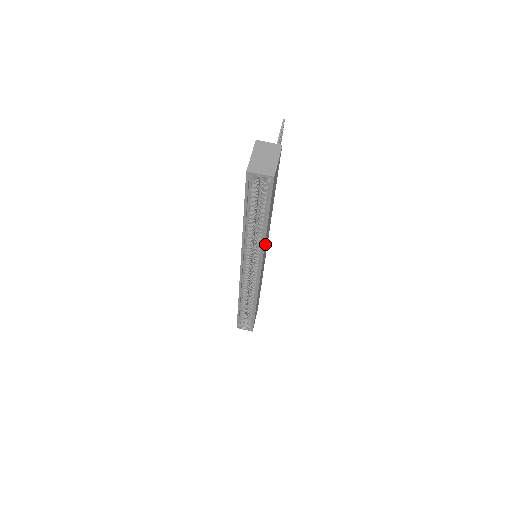
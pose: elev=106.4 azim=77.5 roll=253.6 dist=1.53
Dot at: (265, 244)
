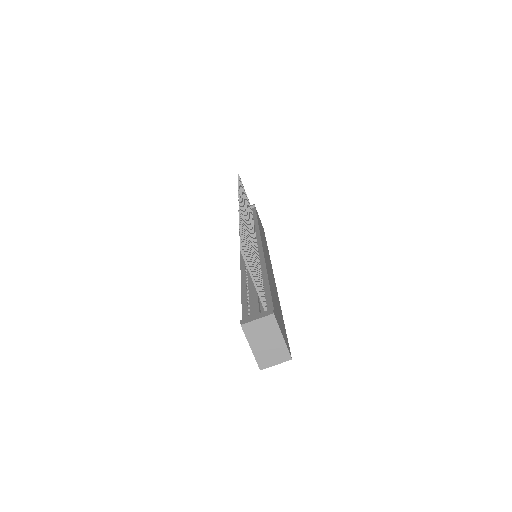
Dot at: occluded
